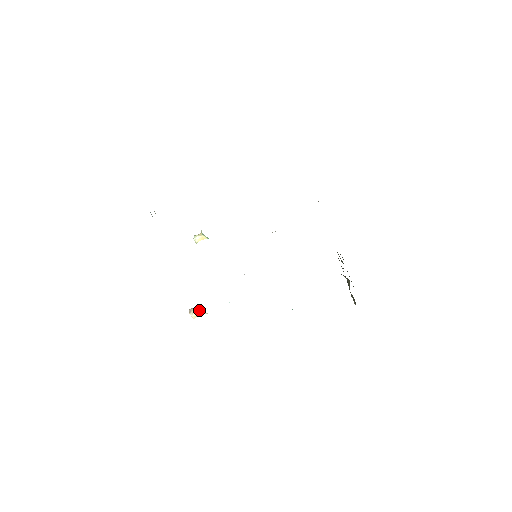
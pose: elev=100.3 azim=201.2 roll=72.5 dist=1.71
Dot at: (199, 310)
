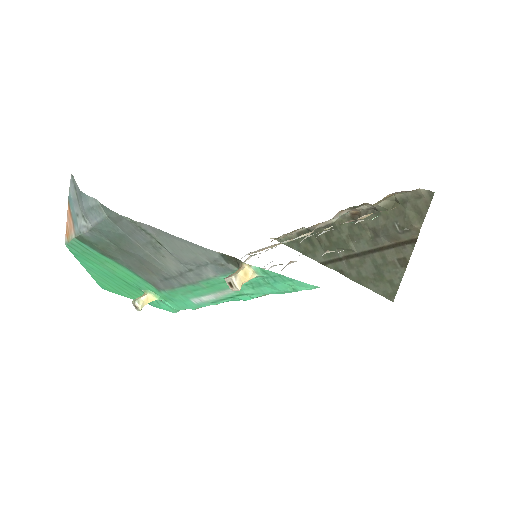
Dot at: (244, 268)
